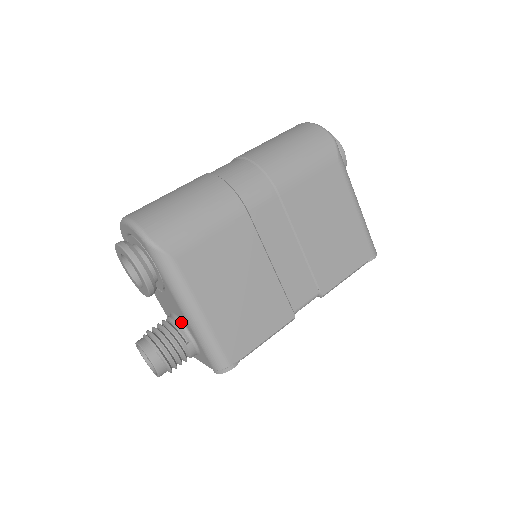
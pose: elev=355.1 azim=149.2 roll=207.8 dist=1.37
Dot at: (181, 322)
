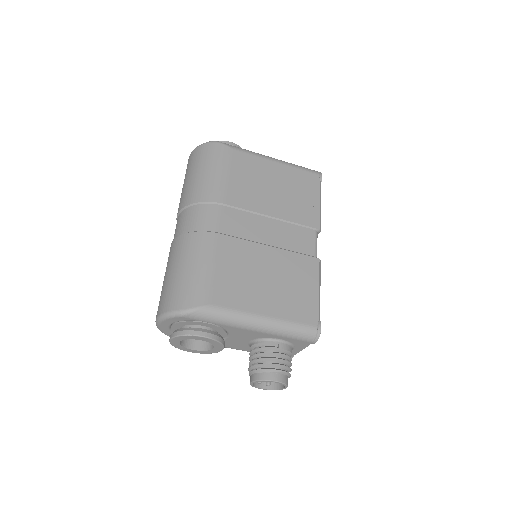
Dot at: (260, 339)
